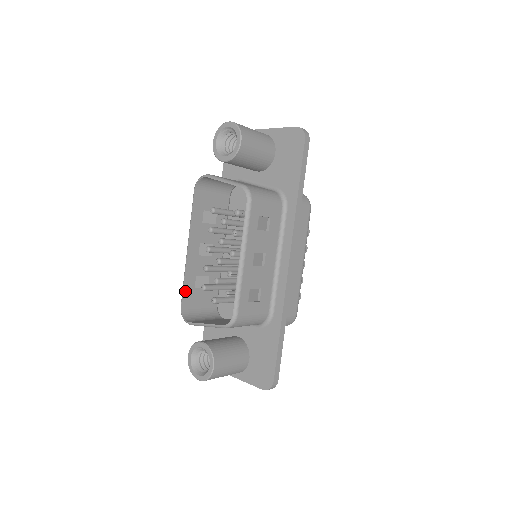
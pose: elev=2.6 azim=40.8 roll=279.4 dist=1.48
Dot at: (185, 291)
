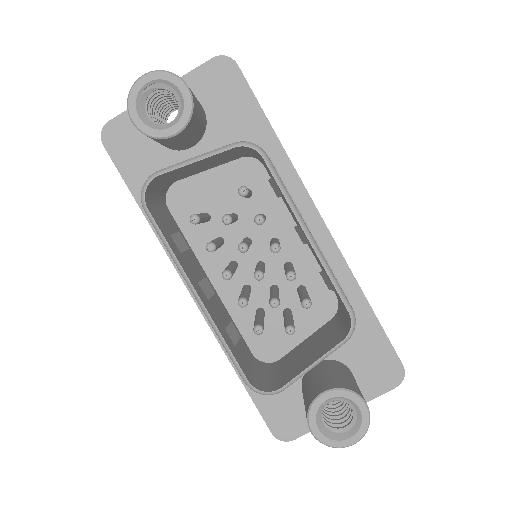
Dot at: (235, 358)
